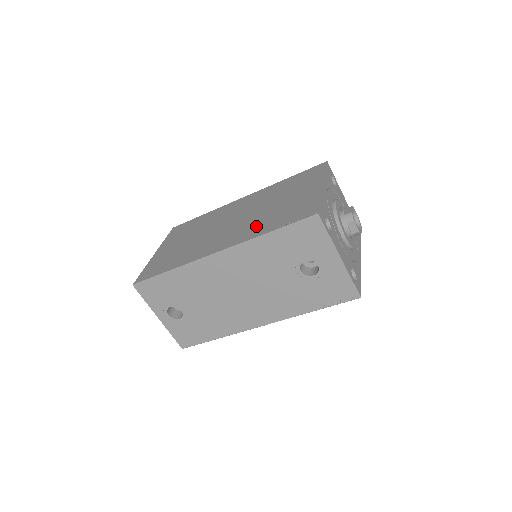
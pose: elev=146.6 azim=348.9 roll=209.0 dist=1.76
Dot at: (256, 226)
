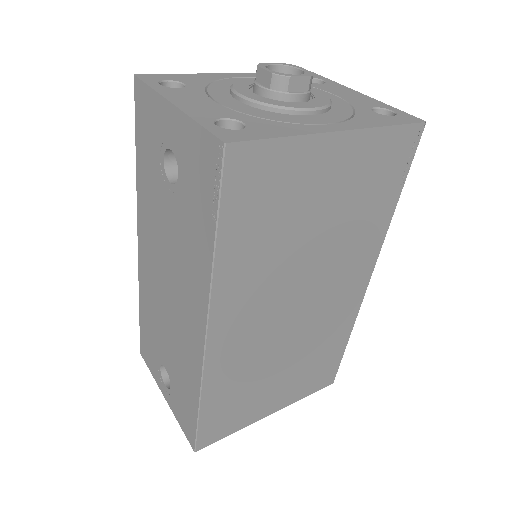
Dot at: occluded
